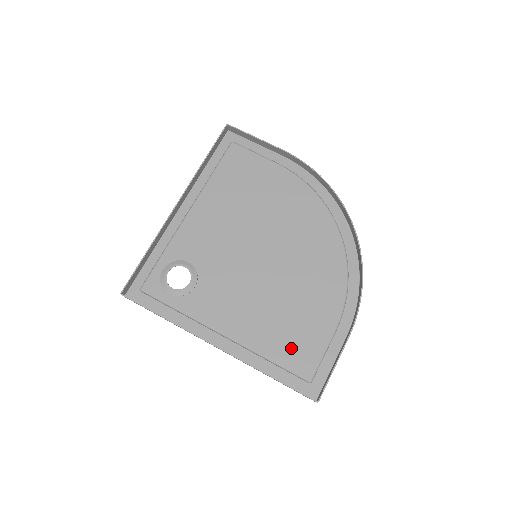
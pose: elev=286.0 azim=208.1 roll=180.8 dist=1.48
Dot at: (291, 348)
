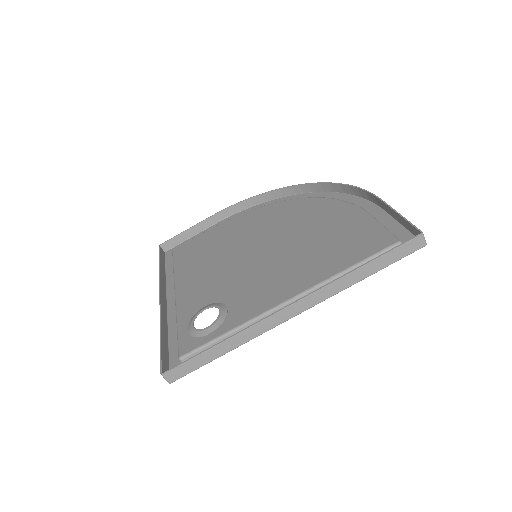
Dot at: (353, 249)
